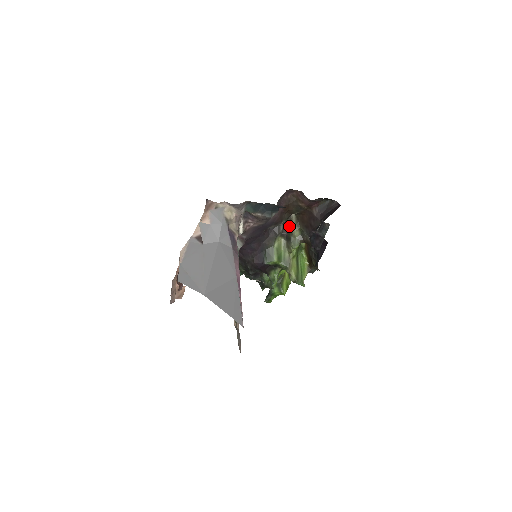
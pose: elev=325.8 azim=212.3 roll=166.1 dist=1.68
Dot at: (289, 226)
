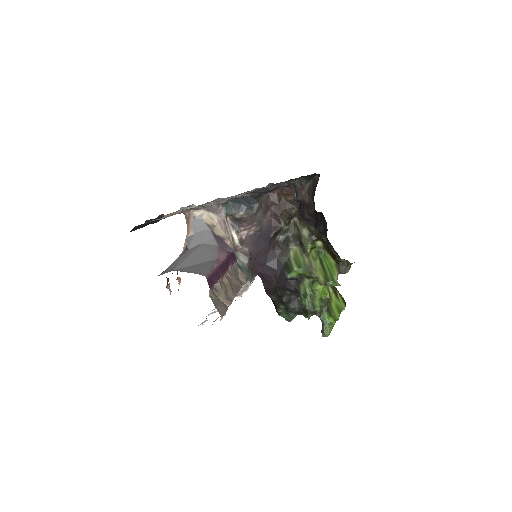
Dot at: (297, 232)
